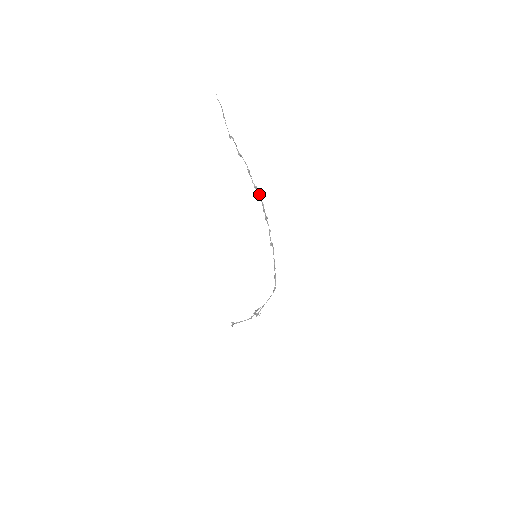
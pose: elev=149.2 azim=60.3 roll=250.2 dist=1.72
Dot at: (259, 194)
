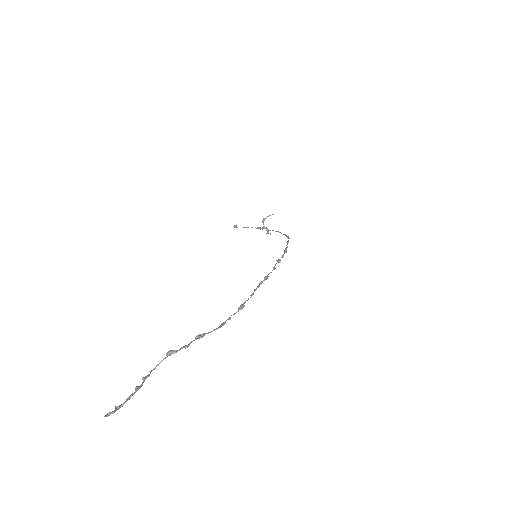
Dot at: occluded
